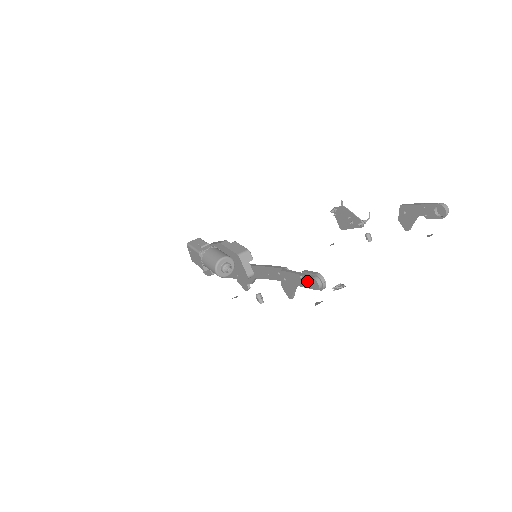
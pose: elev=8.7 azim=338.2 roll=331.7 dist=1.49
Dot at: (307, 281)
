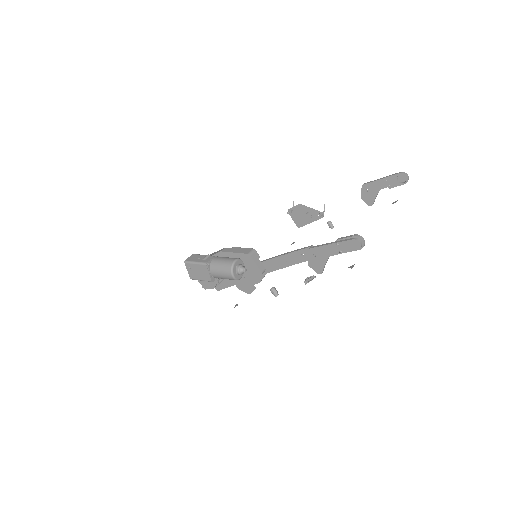
Dot at: (345, 246)
